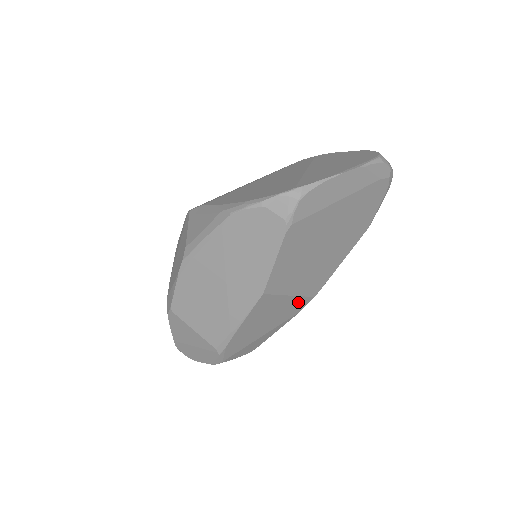
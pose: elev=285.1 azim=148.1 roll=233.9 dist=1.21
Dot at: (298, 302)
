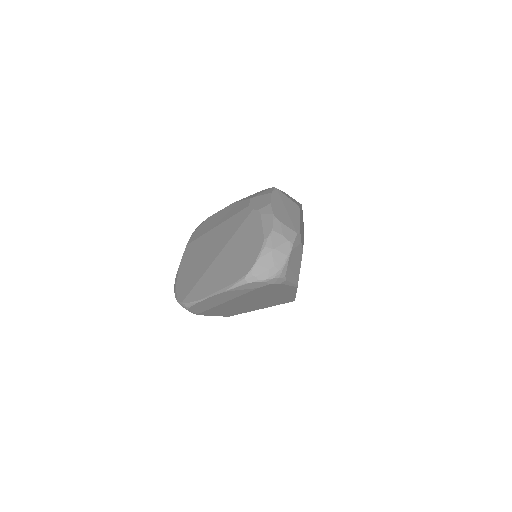
Dot at: occluded
